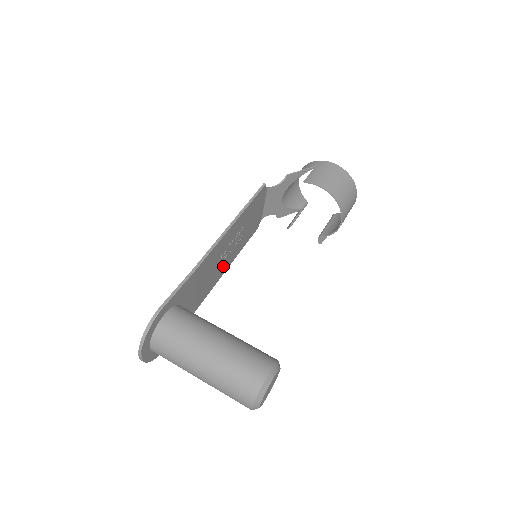
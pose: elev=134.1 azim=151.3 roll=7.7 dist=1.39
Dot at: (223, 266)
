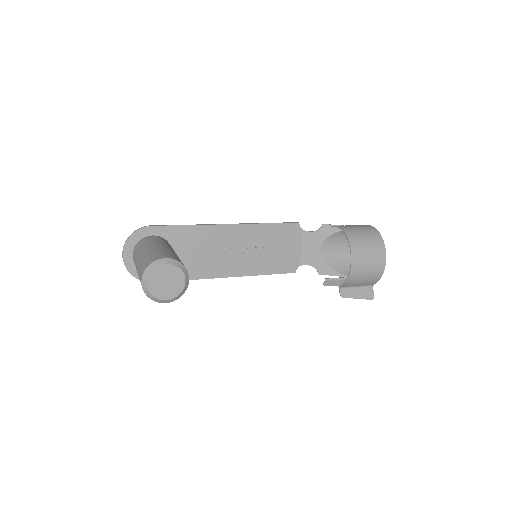
Dot at: (235, 265)
